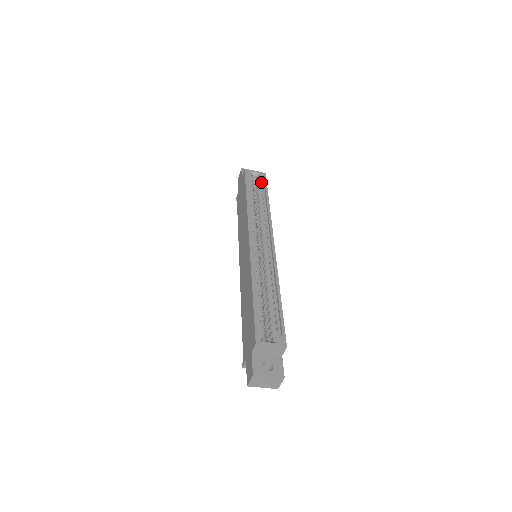
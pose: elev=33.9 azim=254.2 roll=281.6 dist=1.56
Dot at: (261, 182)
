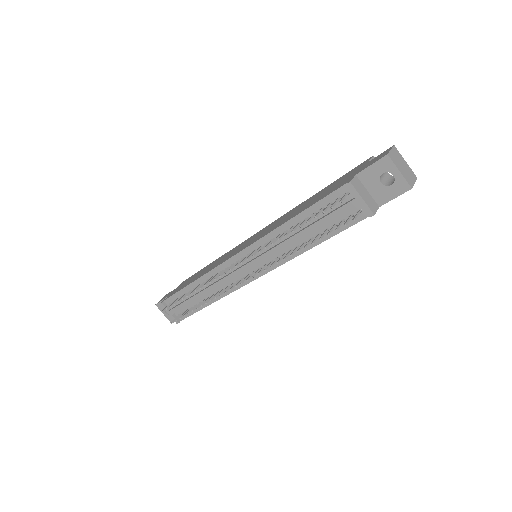
Dot at: occluded
